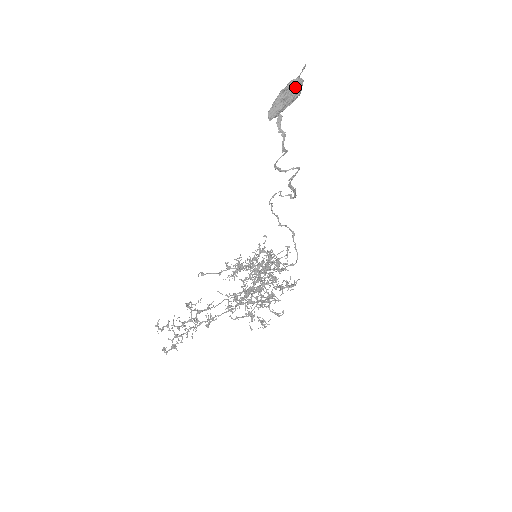
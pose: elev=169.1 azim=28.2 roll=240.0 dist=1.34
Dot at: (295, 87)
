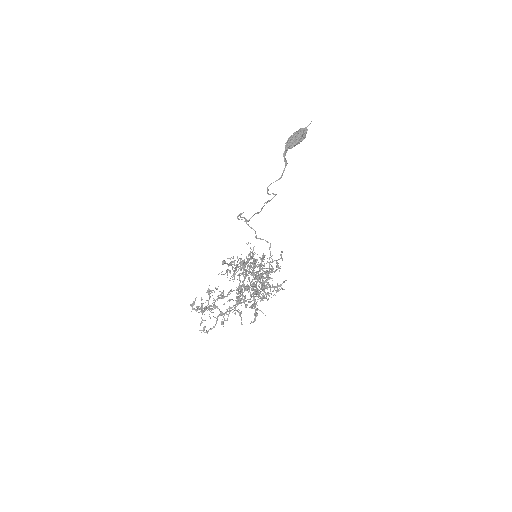
Dot at: (304, 133)
